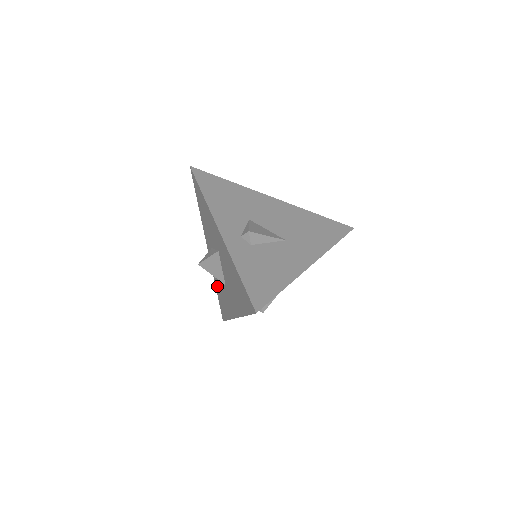
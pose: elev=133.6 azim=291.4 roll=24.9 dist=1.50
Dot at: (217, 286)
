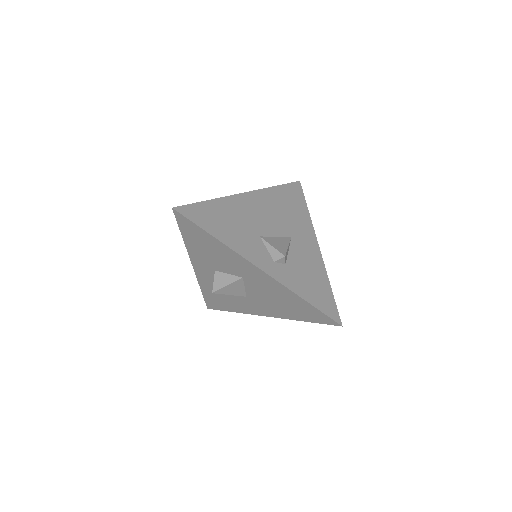
Dot at: (209, 291)
